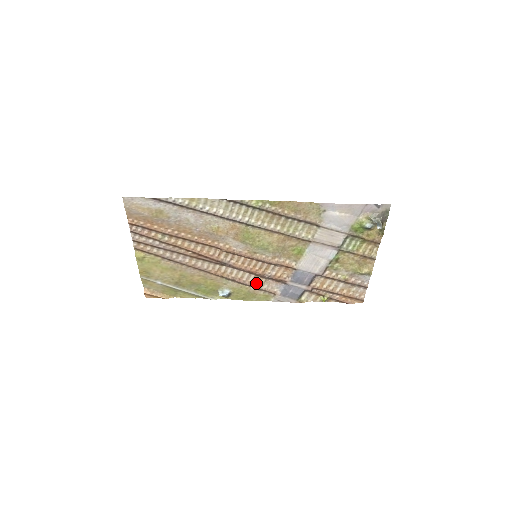
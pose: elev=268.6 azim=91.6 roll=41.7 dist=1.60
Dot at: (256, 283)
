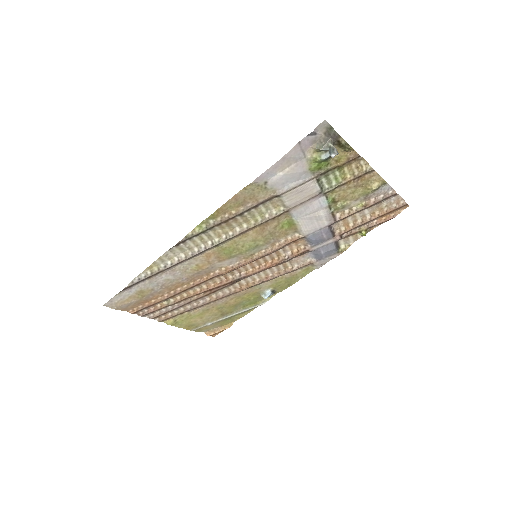
Dot at: (284, 269)
